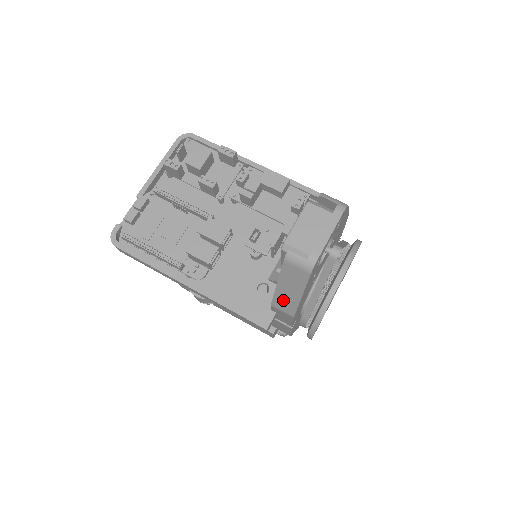
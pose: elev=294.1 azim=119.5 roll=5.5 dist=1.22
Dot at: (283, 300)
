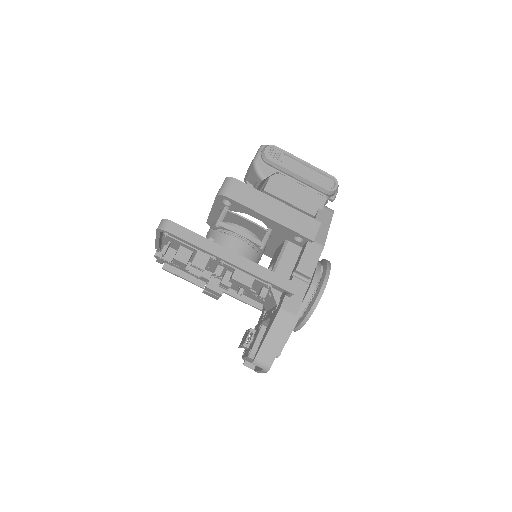
Dot at: occluded
